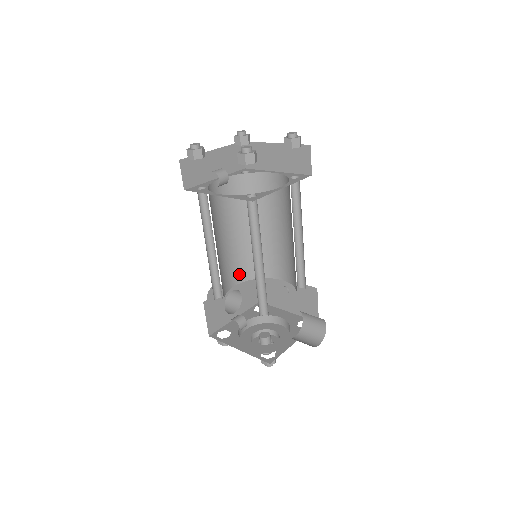
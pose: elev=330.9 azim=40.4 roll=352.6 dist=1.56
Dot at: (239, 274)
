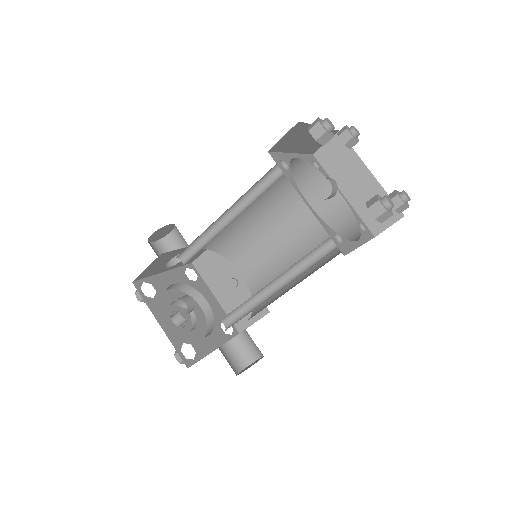
Dot at: (210, 241)
